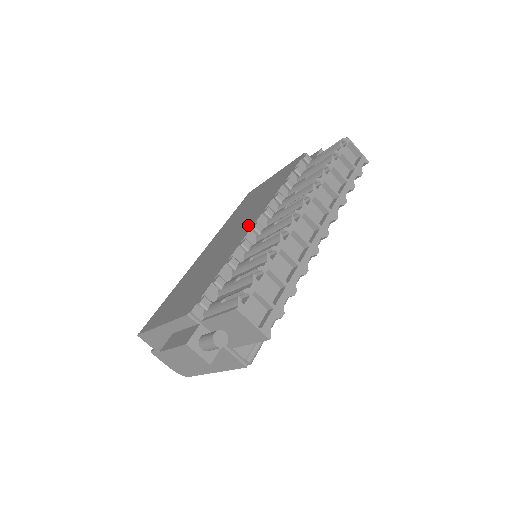
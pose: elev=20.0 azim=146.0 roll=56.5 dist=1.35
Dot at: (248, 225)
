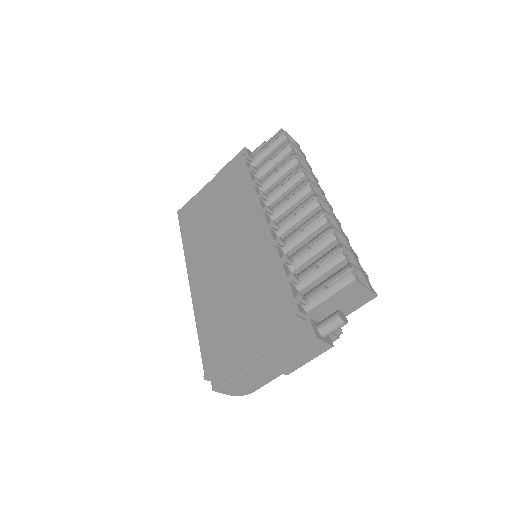
Dot at: (256, 228)
